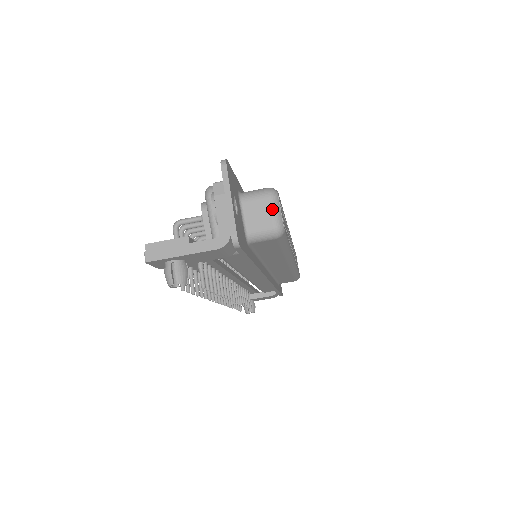
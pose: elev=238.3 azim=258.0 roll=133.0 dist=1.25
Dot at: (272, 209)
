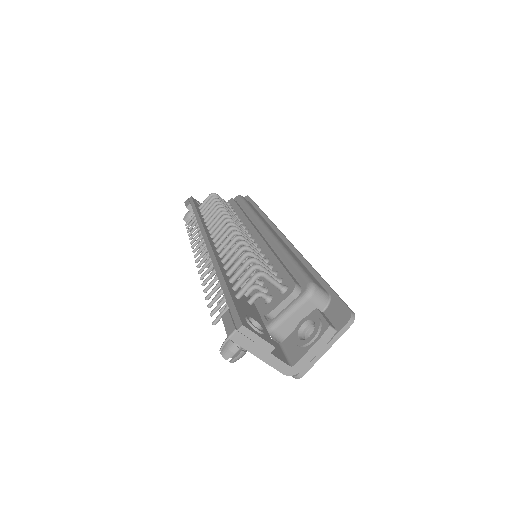
Dot at: occluded
